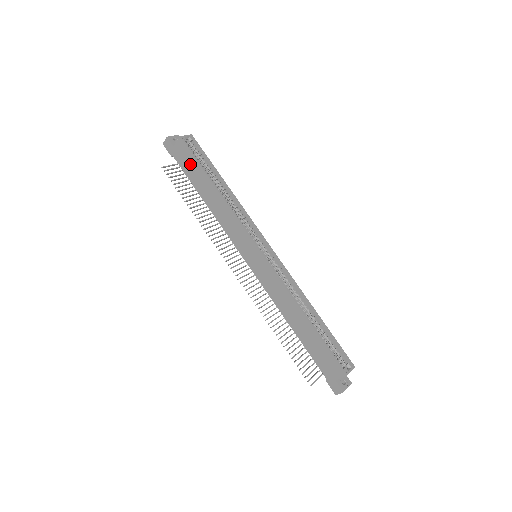
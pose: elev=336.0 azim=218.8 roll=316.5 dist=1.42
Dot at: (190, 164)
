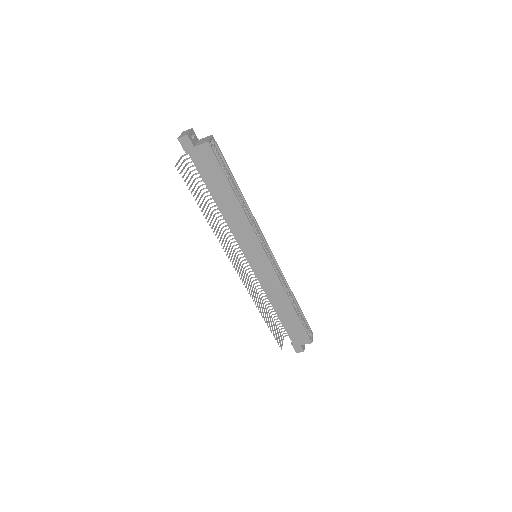
Dot at: (212, 170)
